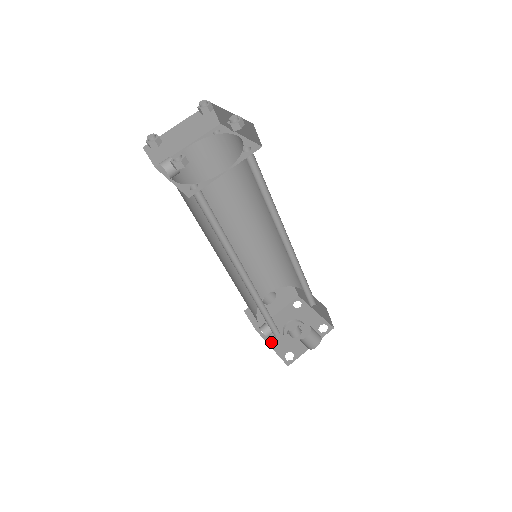
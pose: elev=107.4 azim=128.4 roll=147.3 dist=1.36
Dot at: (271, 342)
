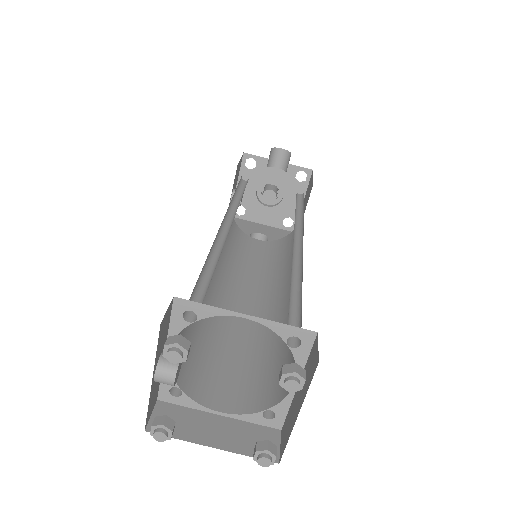
Dot at: occluded
